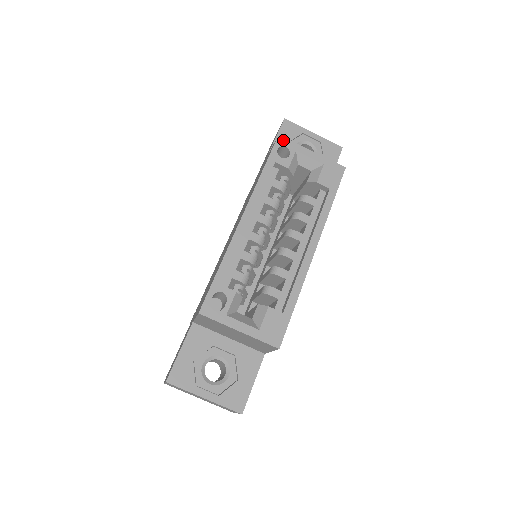
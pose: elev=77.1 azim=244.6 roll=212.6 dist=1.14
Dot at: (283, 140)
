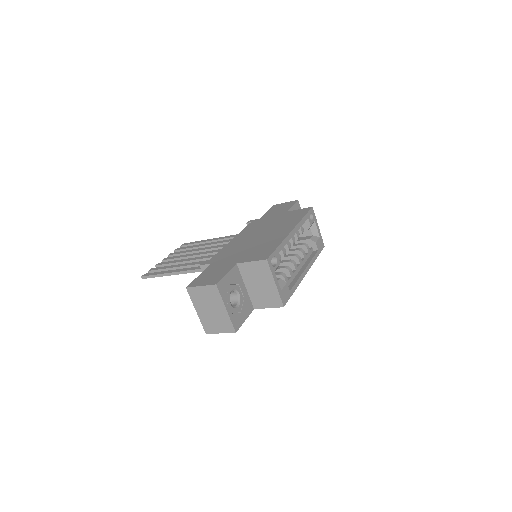
Dot at: (313, 211)
